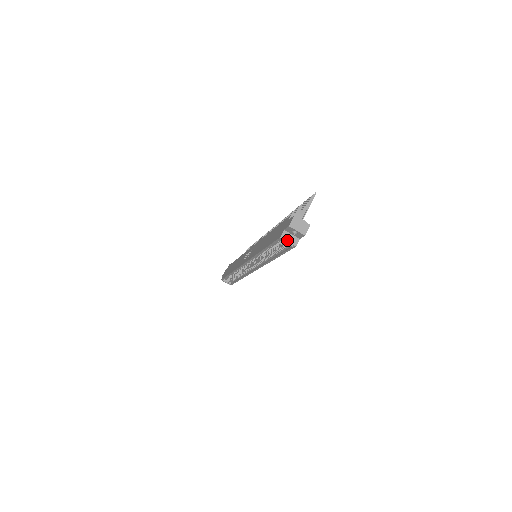
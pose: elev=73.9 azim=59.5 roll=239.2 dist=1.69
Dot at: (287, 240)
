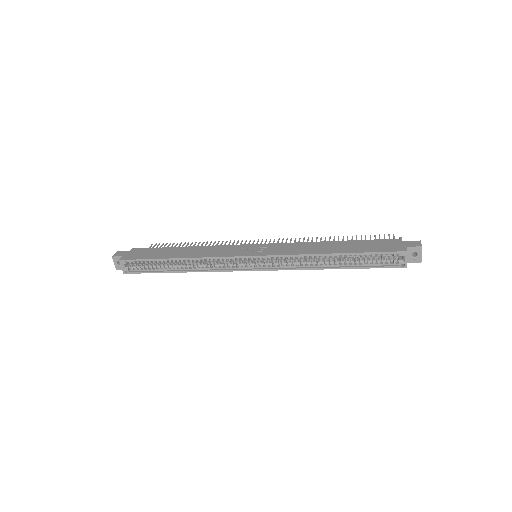
Dot at: occluded
